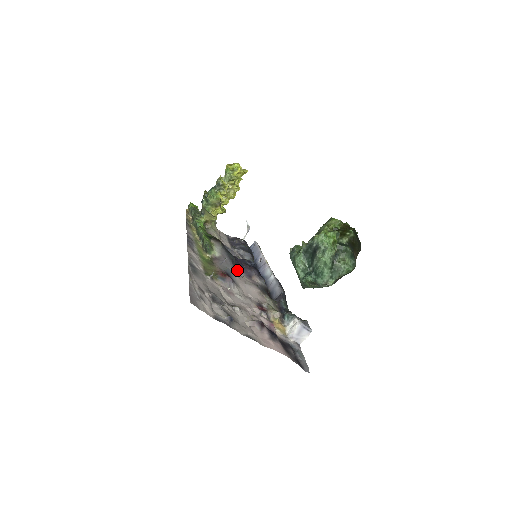
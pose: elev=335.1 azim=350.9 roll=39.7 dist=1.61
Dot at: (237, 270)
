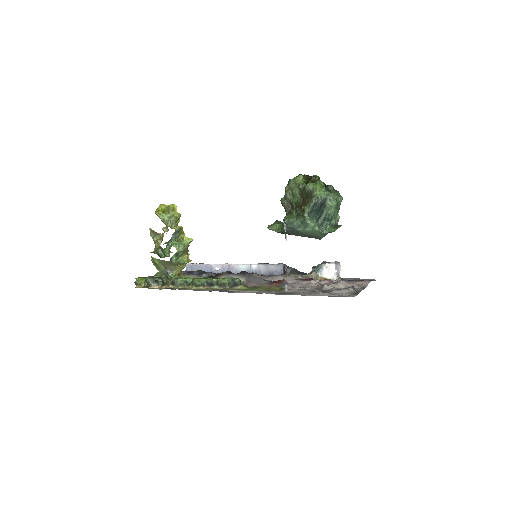
Dot at: occluded
